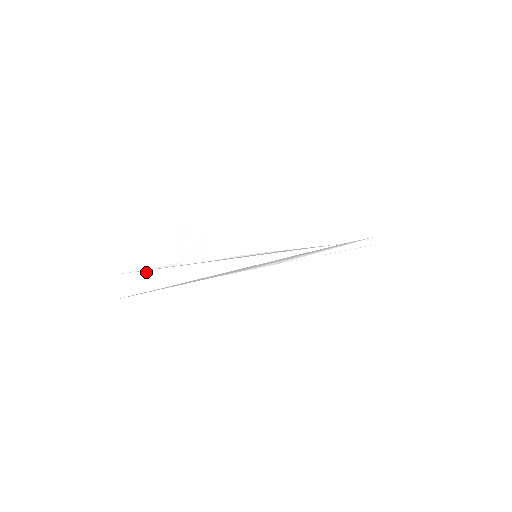
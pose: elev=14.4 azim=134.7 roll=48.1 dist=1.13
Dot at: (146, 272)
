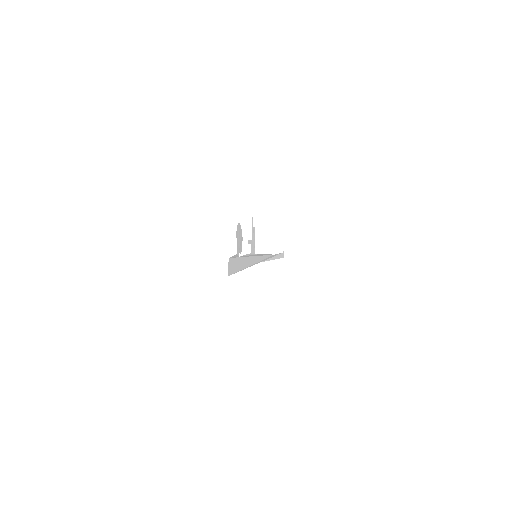
Dot at: (236, 259)
